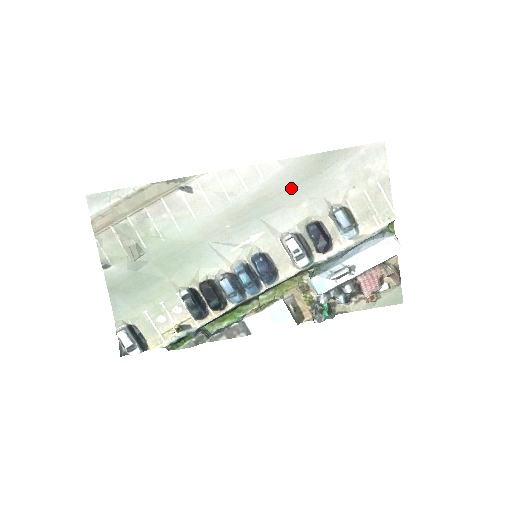
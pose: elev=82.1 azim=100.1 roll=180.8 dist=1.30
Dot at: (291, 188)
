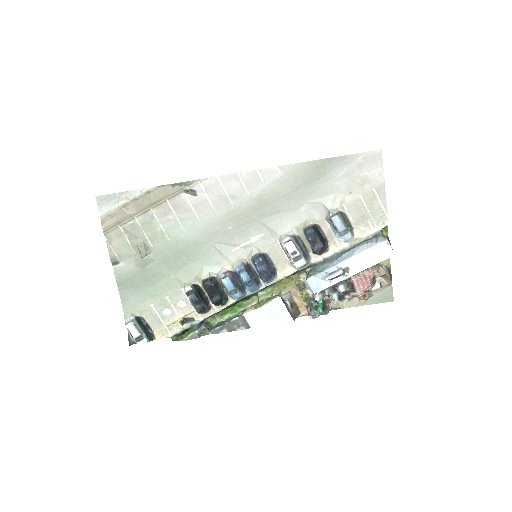
Dot at: (290, 193)
